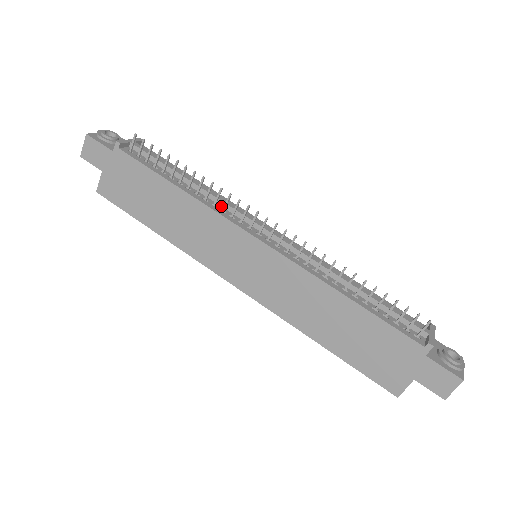
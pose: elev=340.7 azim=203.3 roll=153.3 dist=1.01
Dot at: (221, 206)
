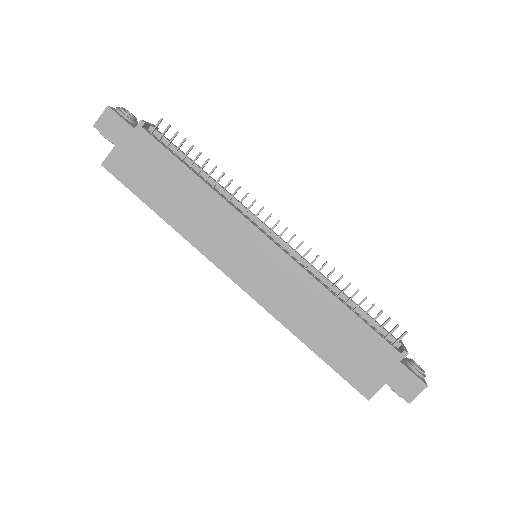
Dot at: (233, 203)
